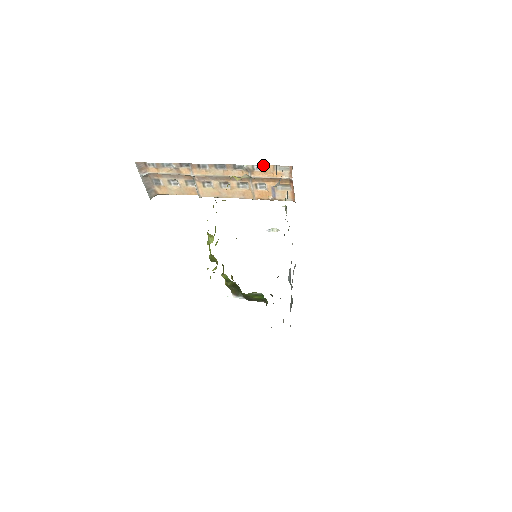
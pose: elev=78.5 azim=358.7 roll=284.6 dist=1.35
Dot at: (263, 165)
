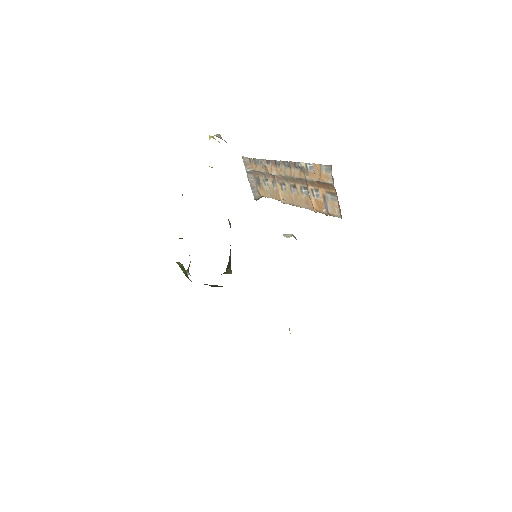
Dot at: (312, 163)
